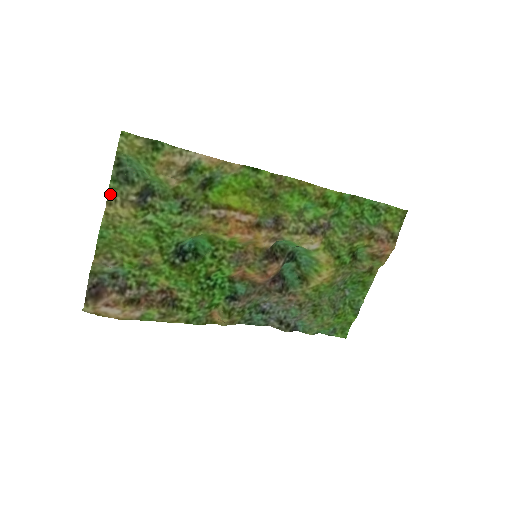
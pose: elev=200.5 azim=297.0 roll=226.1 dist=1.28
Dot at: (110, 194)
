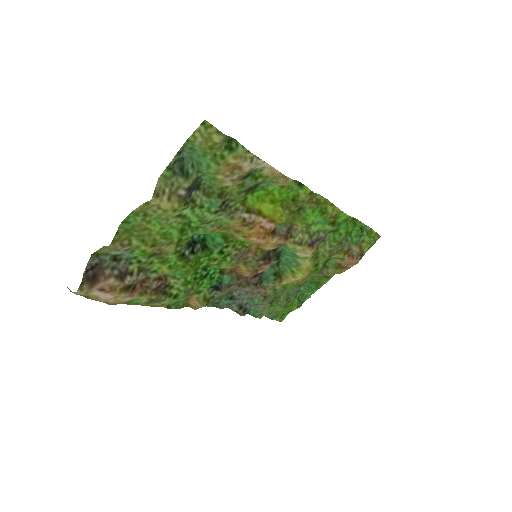
Dot at: (159, 183)
